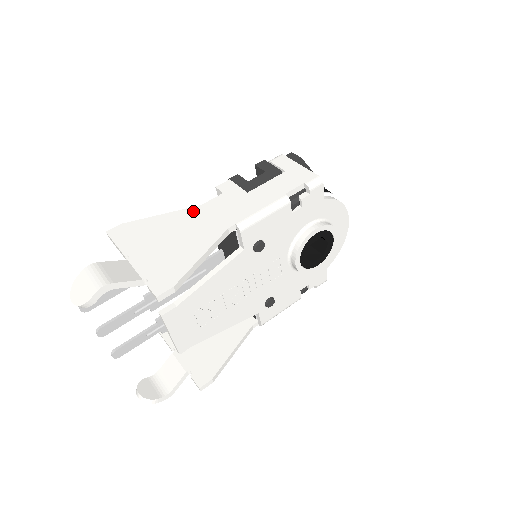
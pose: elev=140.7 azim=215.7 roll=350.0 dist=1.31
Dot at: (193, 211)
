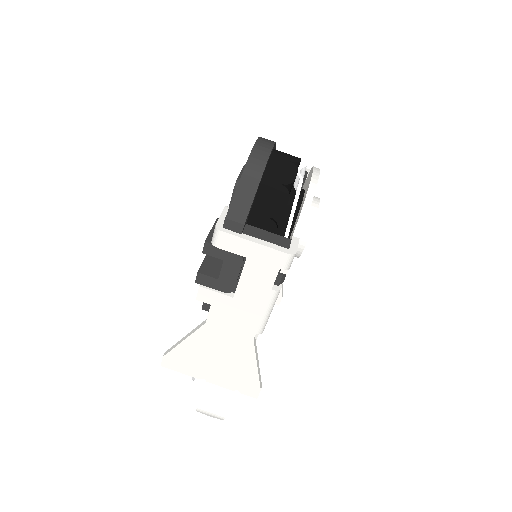
Dot at: (206, 331)
